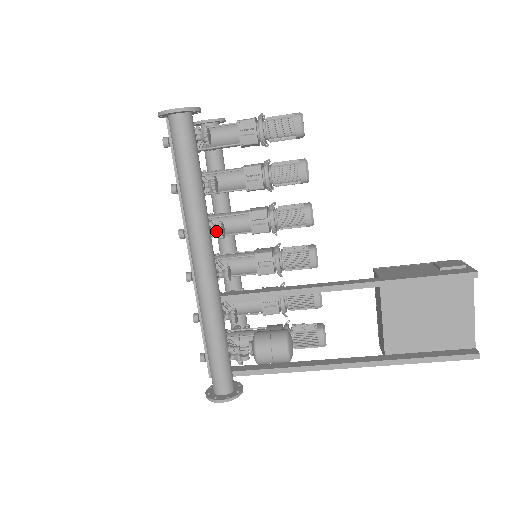
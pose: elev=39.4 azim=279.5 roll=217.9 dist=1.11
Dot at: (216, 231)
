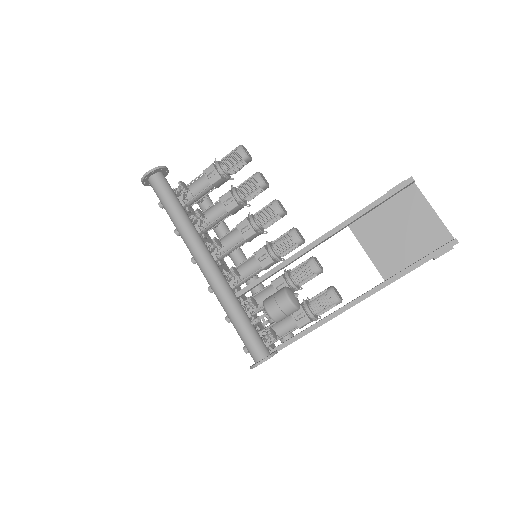
Dot at: (213, 245)
